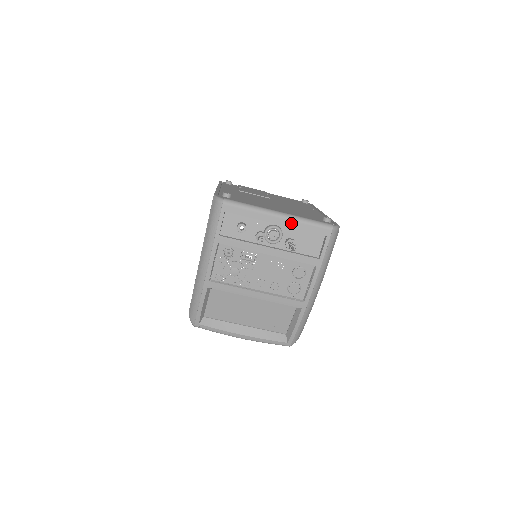
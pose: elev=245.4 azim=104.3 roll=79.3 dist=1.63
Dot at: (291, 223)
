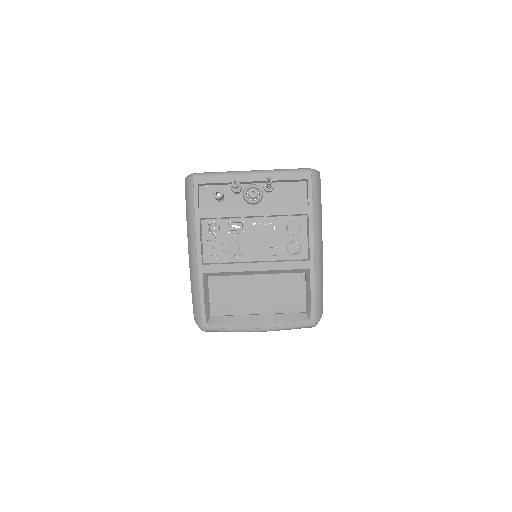
Dot at: (267, 176)
